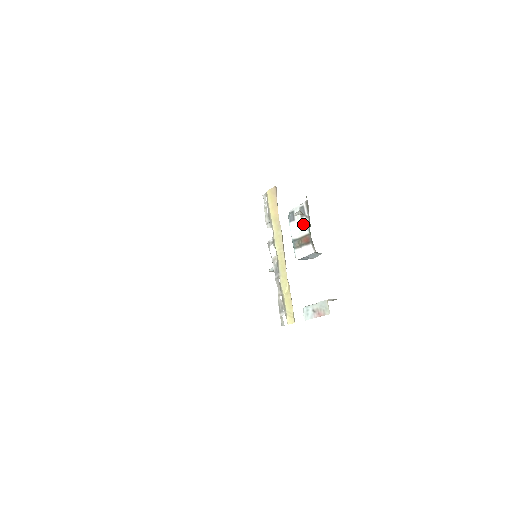
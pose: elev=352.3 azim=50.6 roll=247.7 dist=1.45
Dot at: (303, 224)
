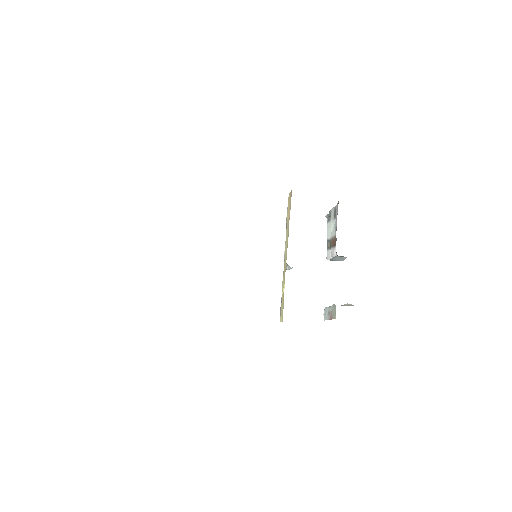
Dot at: (334, 226)
